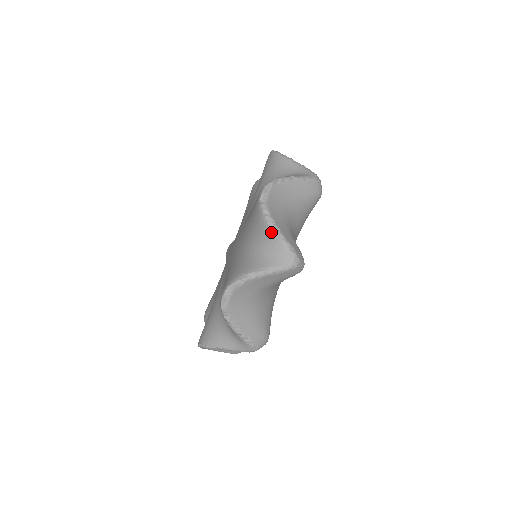
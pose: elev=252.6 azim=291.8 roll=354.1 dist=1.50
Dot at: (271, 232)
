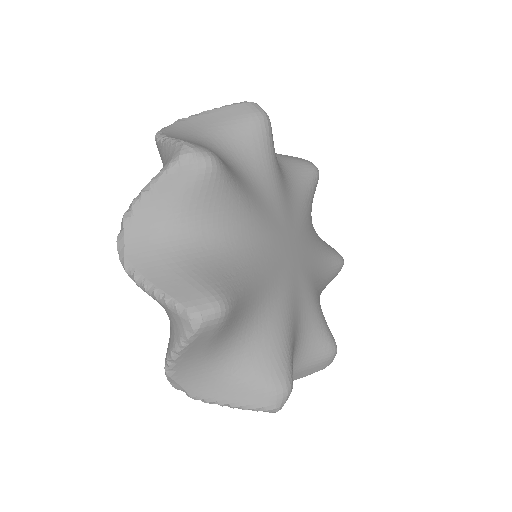
Dot at: (225, 404)
